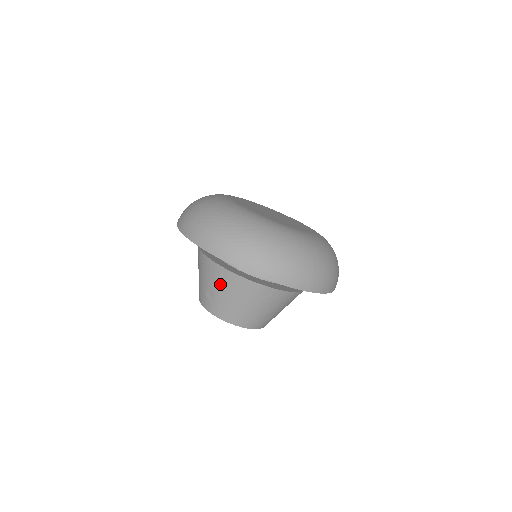
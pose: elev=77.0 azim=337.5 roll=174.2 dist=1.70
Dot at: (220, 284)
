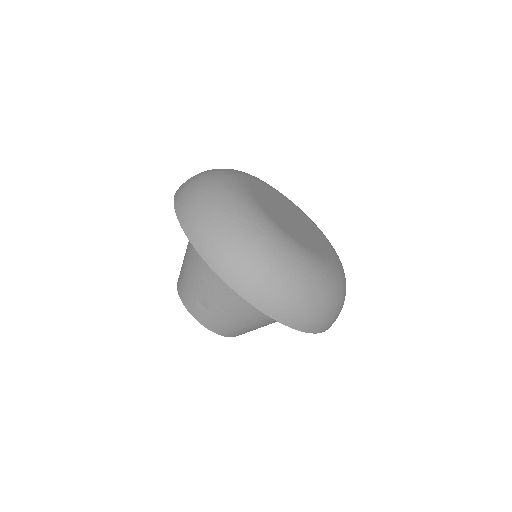
Dot at: (222, 302)
